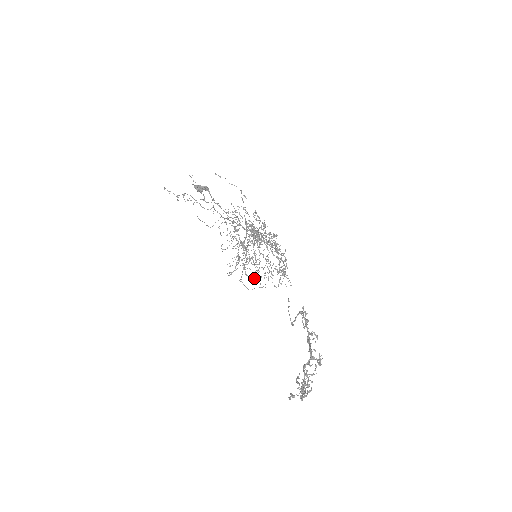
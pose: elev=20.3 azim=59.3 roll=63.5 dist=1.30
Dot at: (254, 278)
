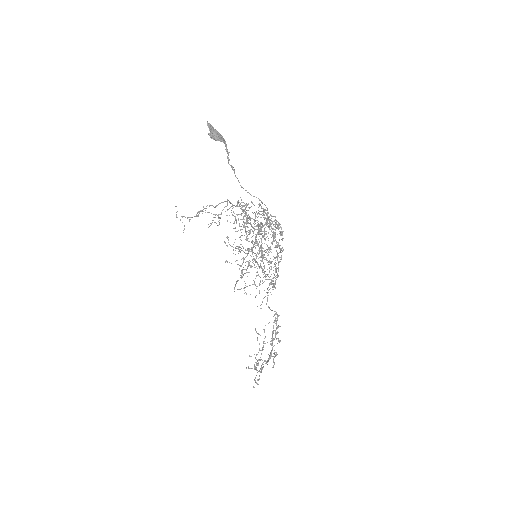
Dot at: occluded
